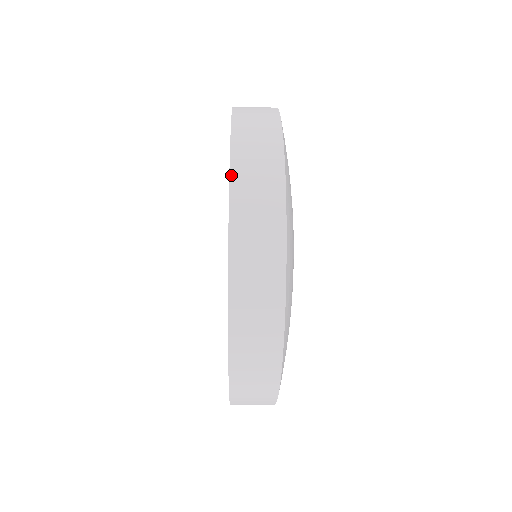
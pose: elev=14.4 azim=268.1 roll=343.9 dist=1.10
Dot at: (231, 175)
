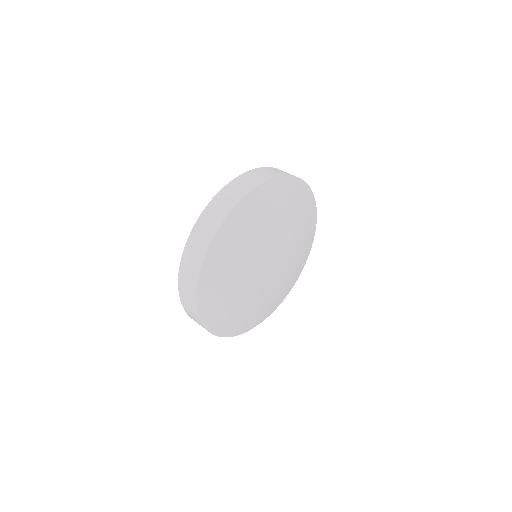
Dot at: (178, 282)
